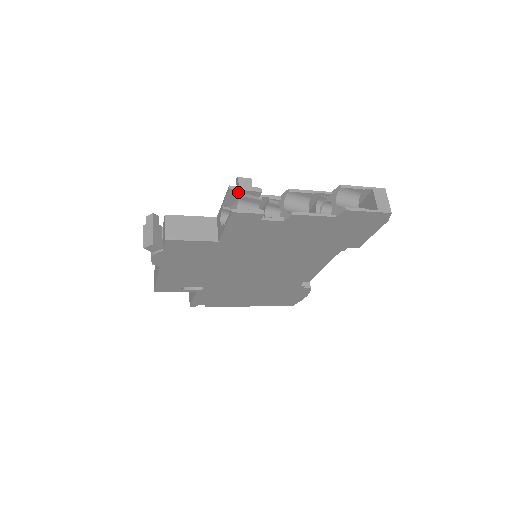
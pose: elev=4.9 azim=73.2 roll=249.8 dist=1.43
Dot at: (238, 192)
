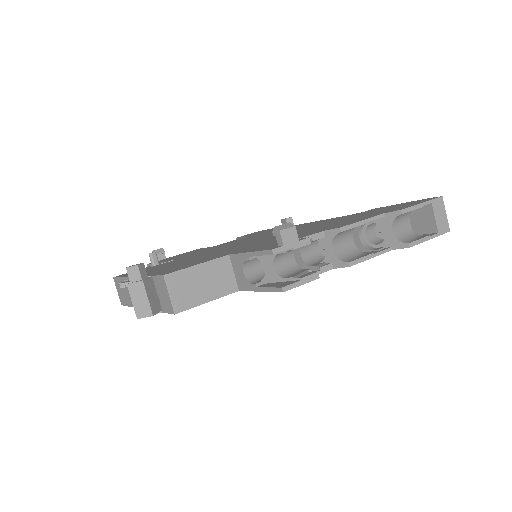
Dot at: (280, 250)
